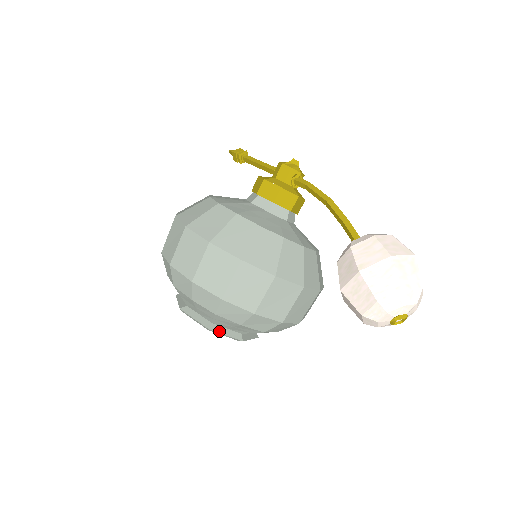
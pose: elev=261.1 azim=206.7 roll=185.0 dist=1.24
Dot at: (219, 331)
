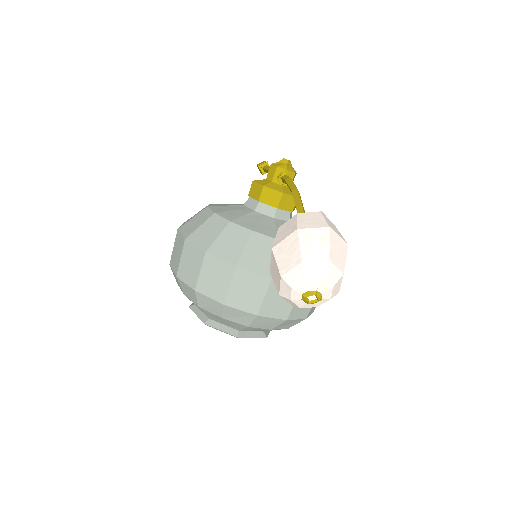
Dot at: (214, 326)
